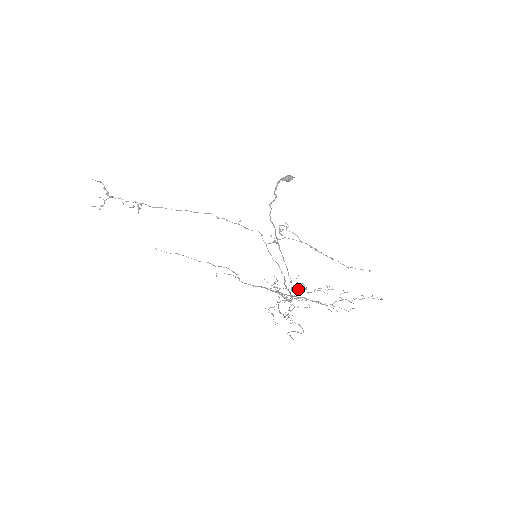
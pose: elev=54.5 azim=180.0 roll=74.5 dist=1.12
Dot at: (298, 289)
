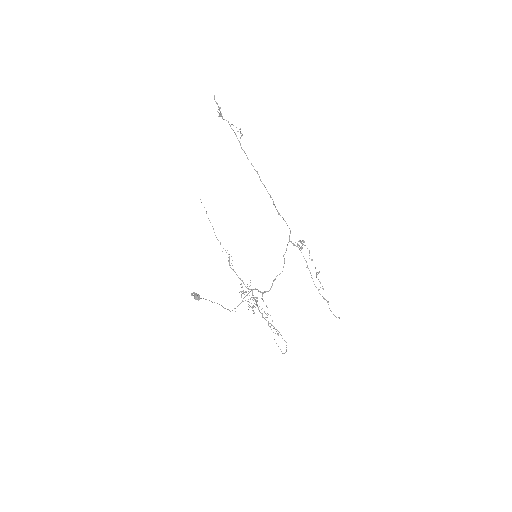
Dot at: (248, 304)
